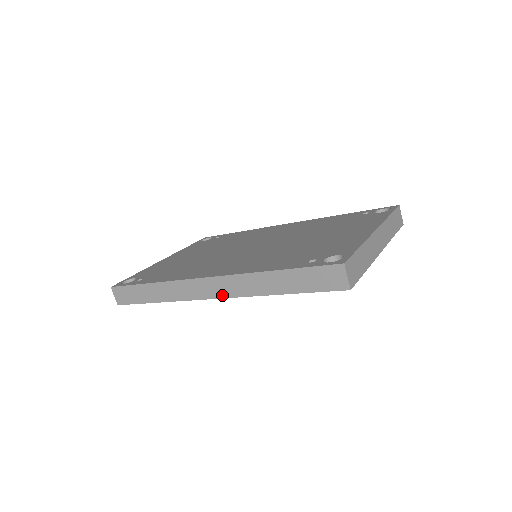
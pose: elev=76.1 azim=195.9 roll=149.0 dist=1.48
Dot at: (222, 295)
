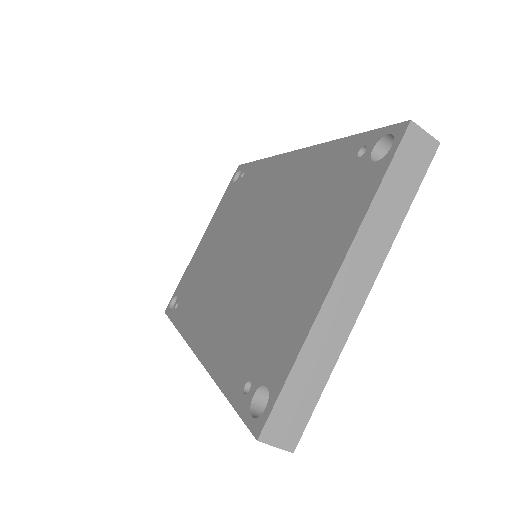
Dot at: occluded
